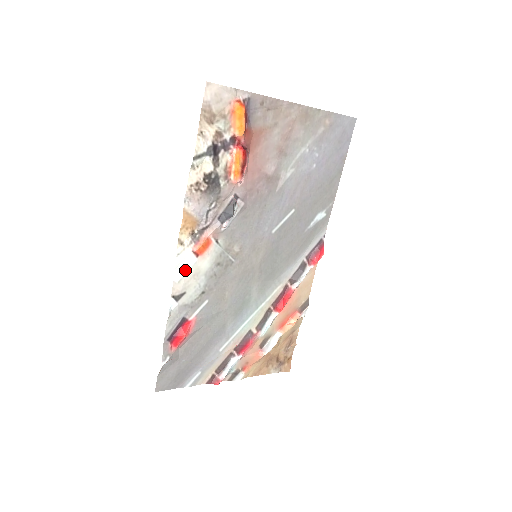
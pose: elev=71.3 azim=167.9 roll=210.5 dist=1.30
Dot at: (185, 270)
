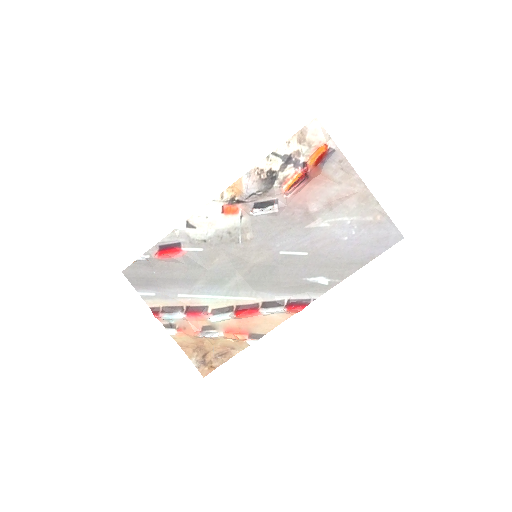
Dot at: (208, 213)
